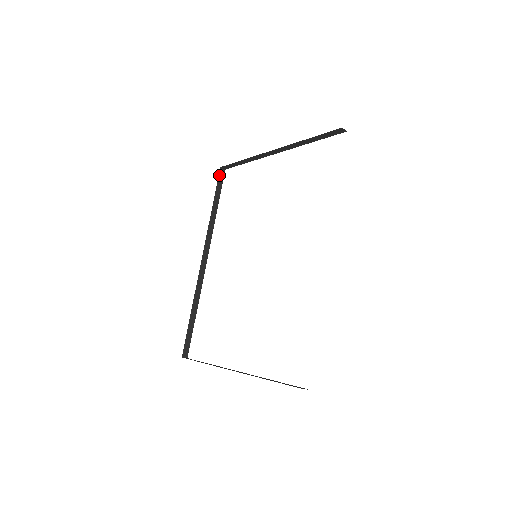
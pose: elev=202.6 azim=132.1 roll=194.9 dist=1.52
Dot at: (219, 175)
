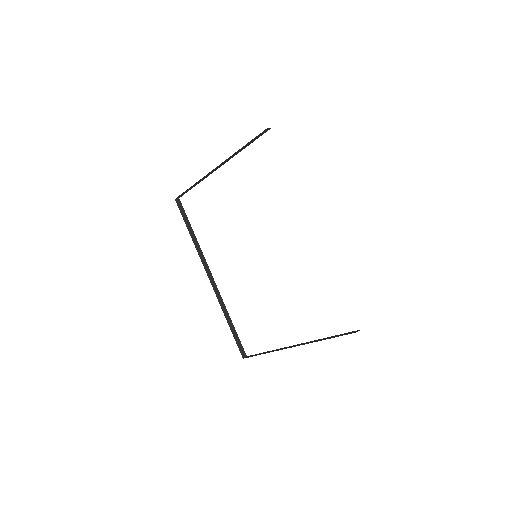
Dot at: (178, 206)
